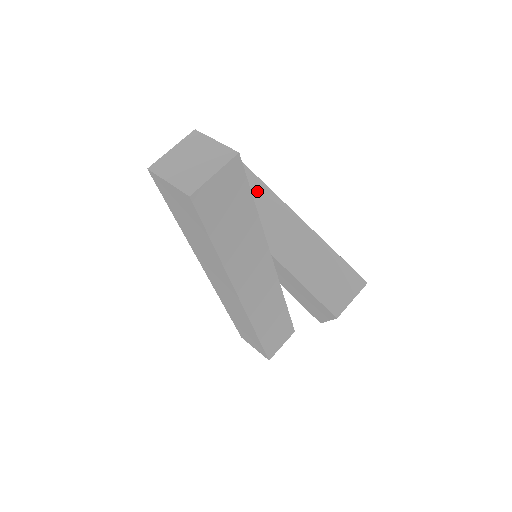
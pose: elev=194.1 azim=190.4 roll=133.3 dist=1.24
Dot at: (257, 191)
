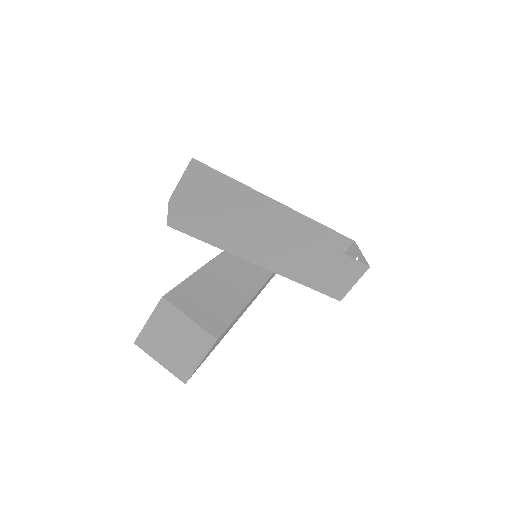
Dot at: (242, 218)
